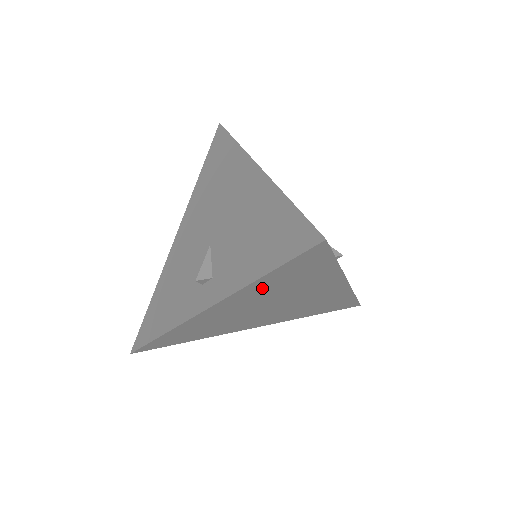
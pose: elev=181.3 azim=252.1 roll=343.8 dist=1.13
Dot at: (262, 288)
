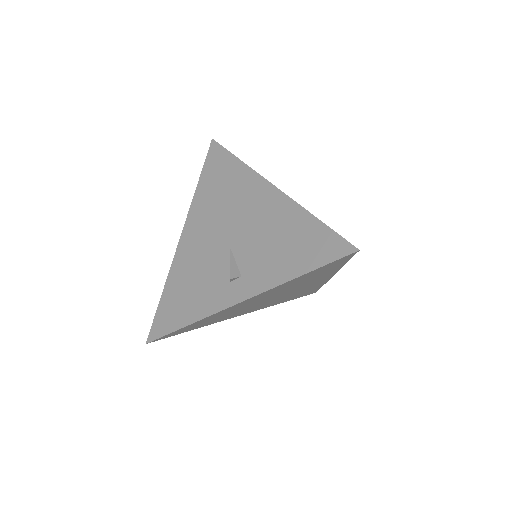
Dot at: (289, 284)
